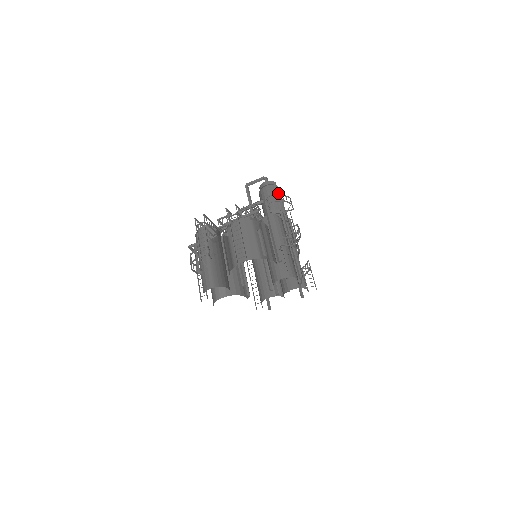
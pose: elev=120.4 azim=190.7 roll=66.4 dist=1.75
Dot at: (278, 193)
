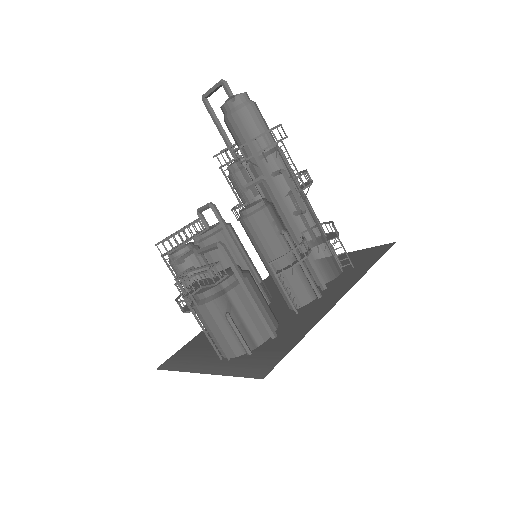
Dot at: (251, 123)
